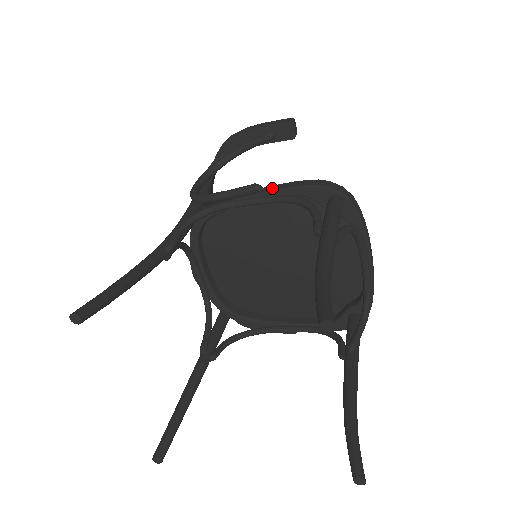
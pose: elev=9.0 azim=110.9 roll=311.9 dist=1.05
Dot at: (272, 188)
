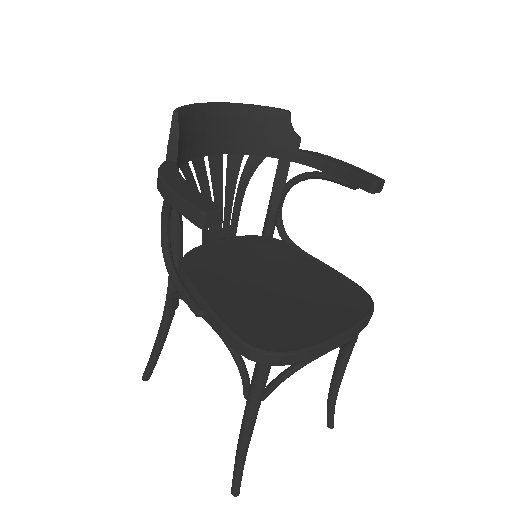
Dot at: (210, 320)
